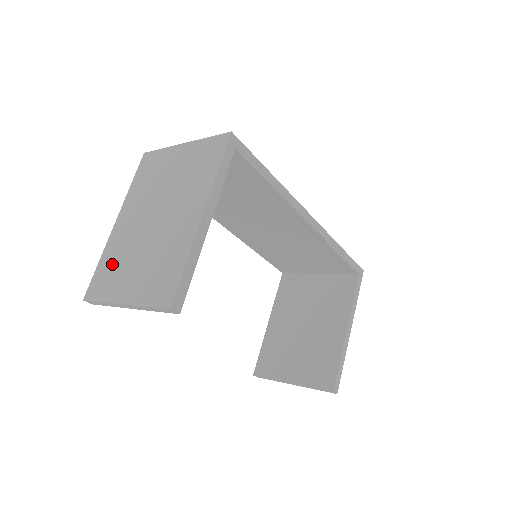
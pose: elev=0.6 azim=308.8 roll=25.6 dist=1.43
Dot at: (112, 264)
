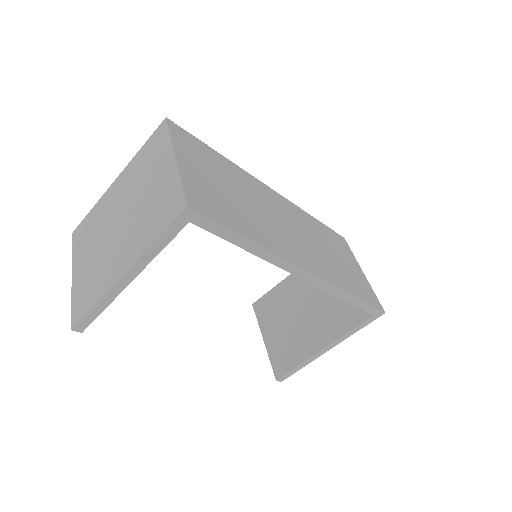
Dot at: (91, 226)
